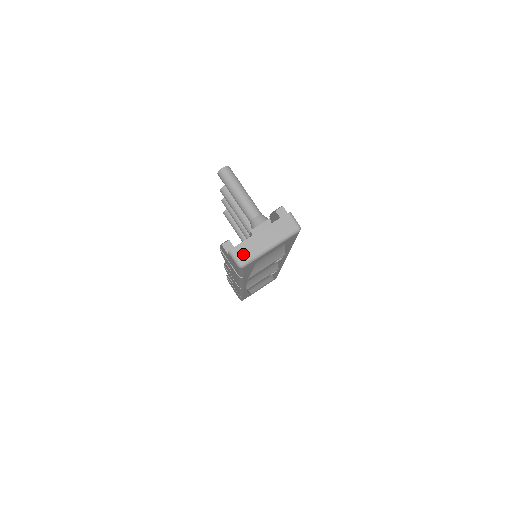
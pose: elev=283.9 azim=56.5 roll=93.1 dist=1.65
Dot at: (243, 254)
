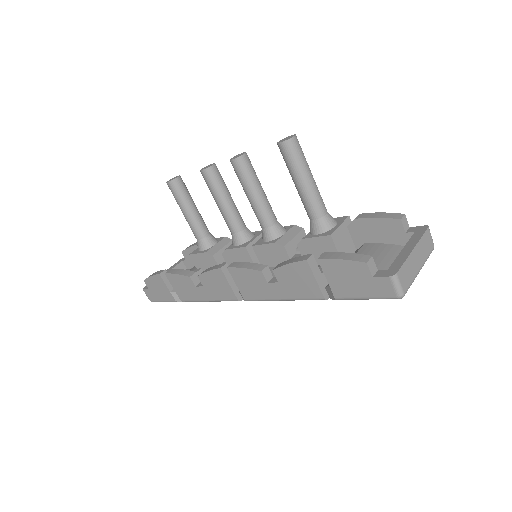
Dot at: (405, 280)
